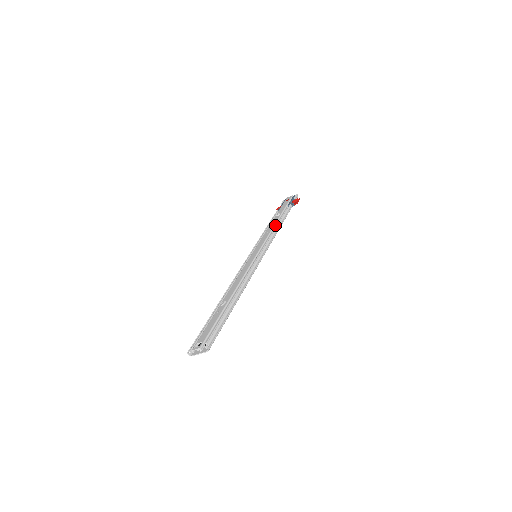
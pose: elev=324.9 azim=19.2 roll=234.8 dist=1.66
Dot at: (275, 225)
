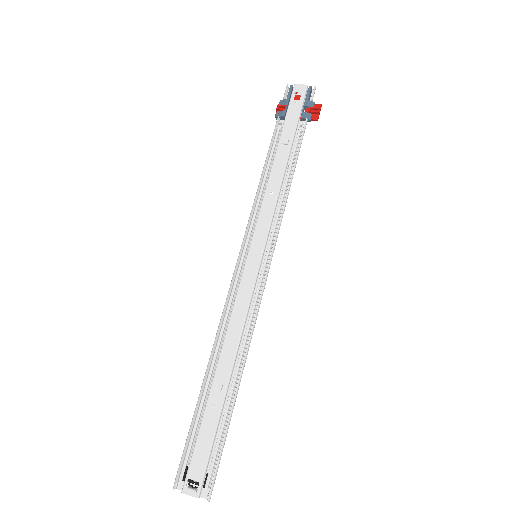
Dot at: (283, 176)
